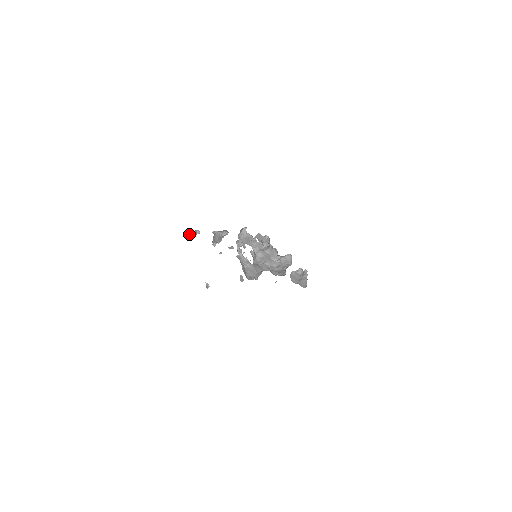
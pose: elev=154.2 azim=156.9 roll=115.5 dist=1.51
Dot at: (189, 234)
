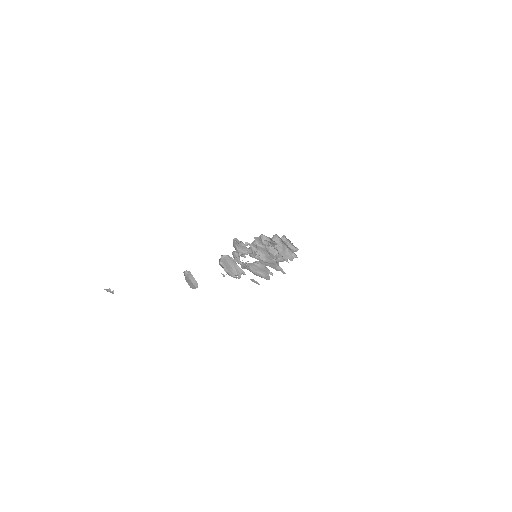
Dot at: (188, 282)
